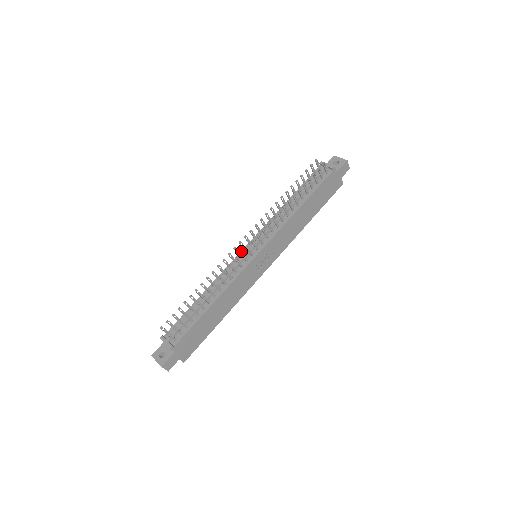
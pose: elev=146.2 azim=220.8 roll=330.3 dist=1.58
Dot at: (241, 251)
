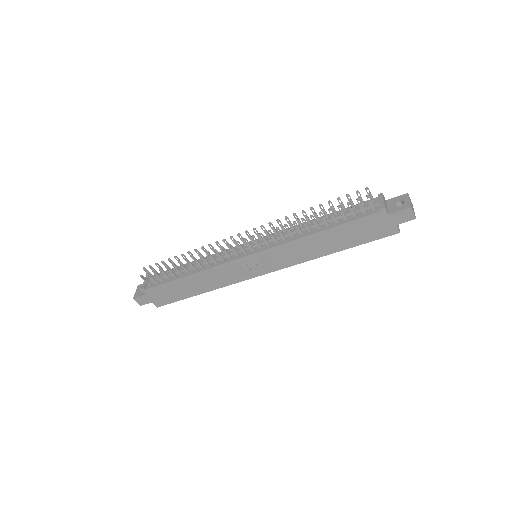
Dot at: occluded
